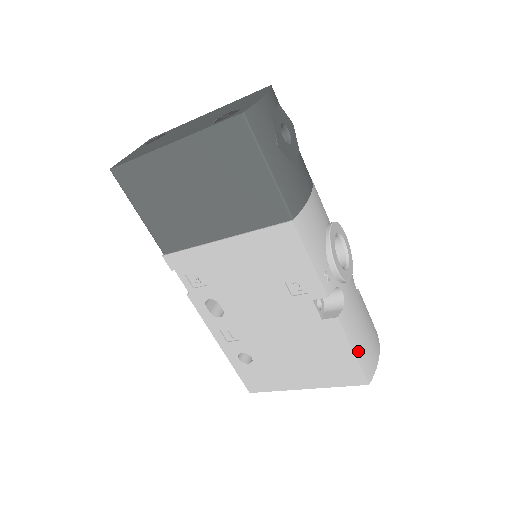
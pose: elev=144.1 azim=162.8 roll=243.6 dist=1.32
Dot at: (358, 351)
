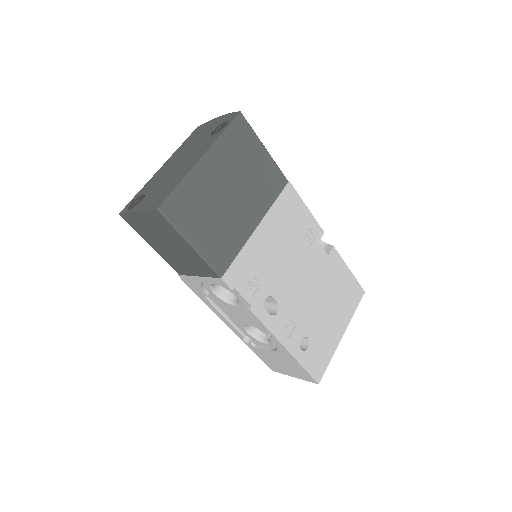
Dot at: occluded
